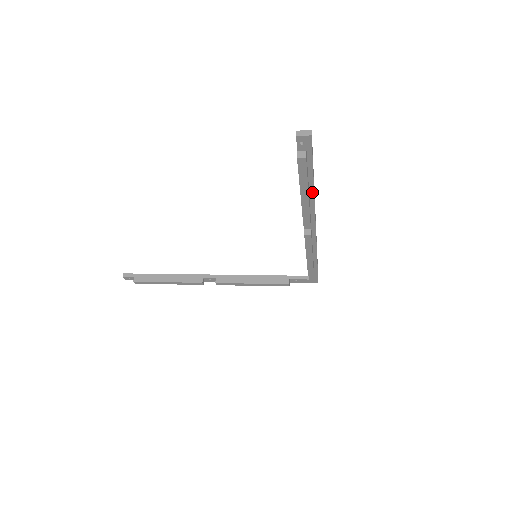
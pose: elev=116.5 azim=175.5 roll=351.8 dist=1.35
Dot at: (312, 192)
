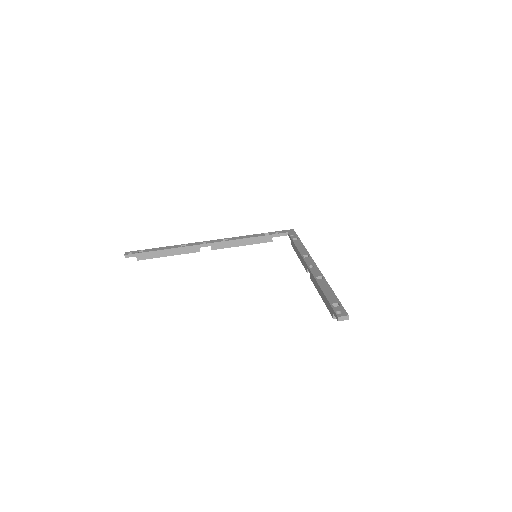
Dot at: occluded
